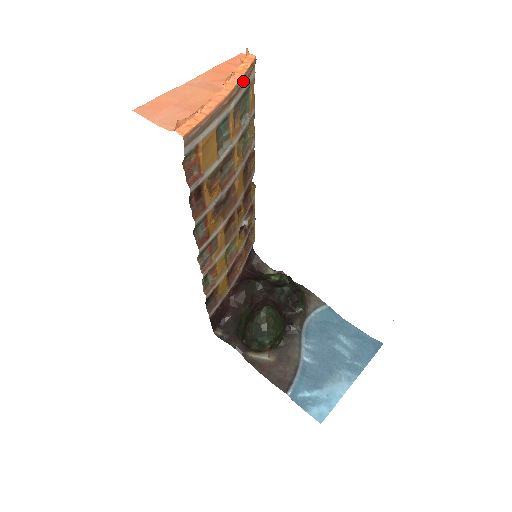
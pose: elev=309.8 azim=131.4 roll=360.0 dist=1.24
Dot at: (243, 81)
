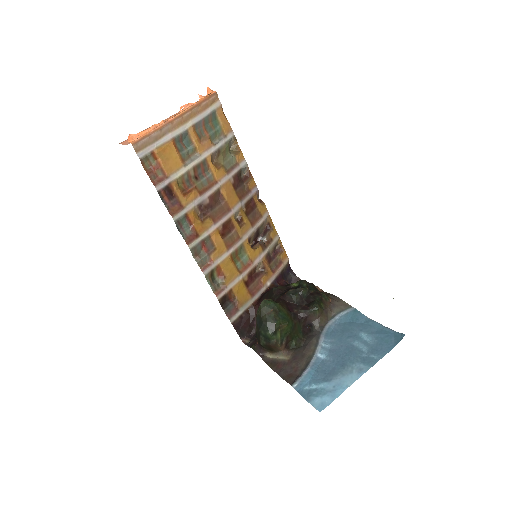
Dot at: (199, 107)
